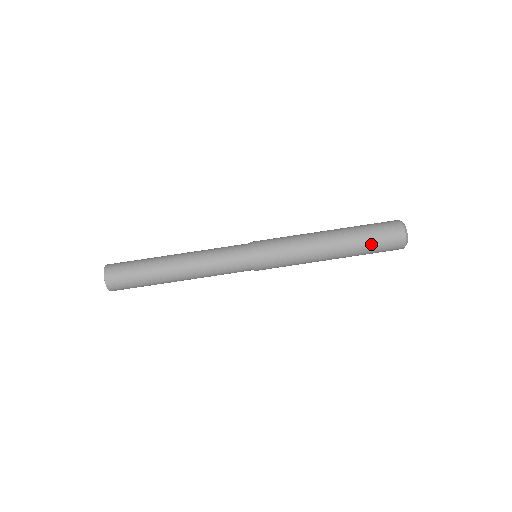
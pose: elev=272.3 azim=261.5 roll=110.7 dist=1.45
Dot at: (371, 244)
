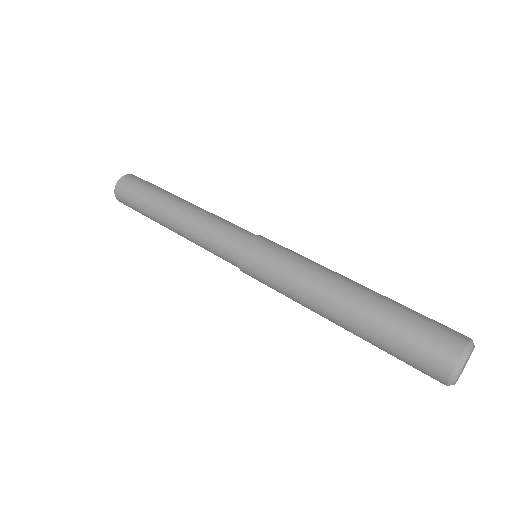
Dot at: (391, 344)
